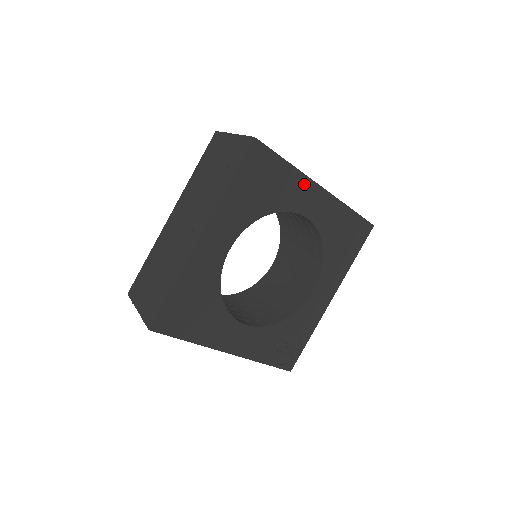
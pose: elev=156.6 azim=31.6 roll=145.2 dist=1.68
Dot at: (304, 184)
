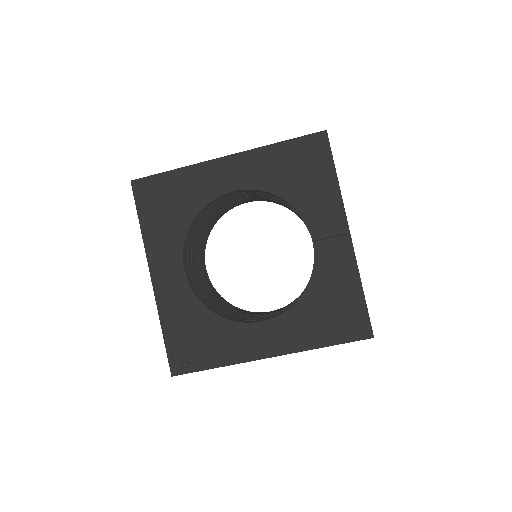
Dot at: (336, 211)
